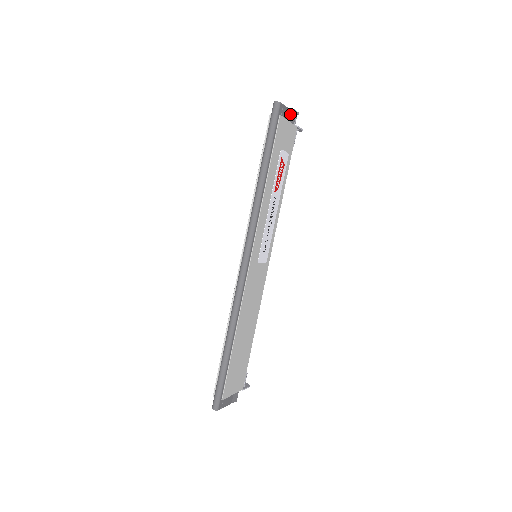
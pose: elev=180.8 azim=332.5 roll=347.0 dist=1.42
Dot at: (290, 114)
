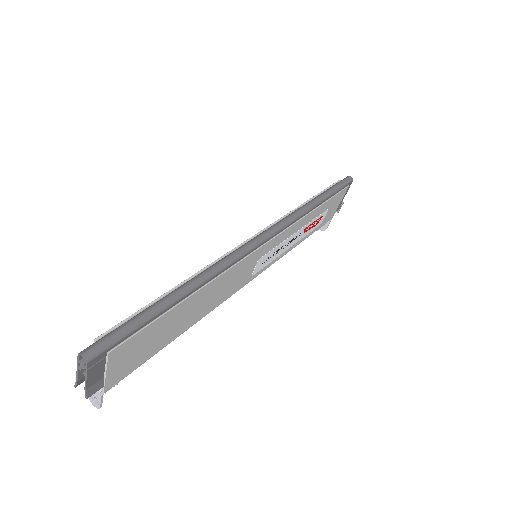
Dot at: (341, 201)
